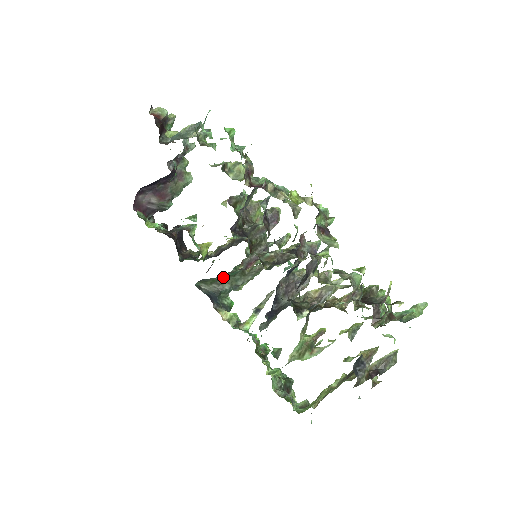
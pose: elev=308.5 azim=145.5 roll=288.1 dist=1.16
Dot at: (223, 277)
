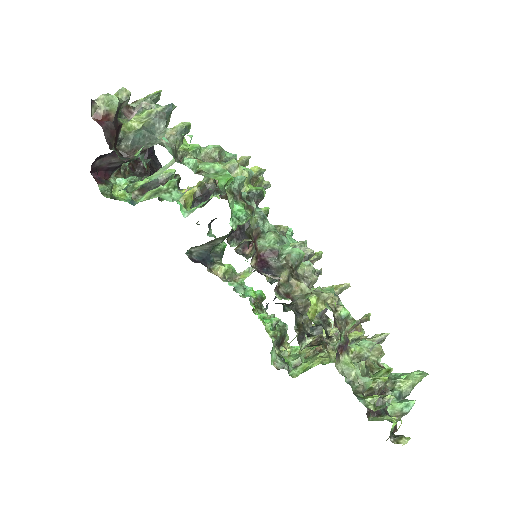
Dot at: (215, 239)
